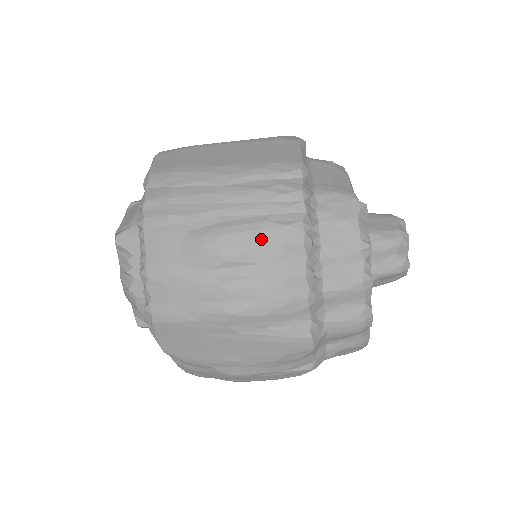
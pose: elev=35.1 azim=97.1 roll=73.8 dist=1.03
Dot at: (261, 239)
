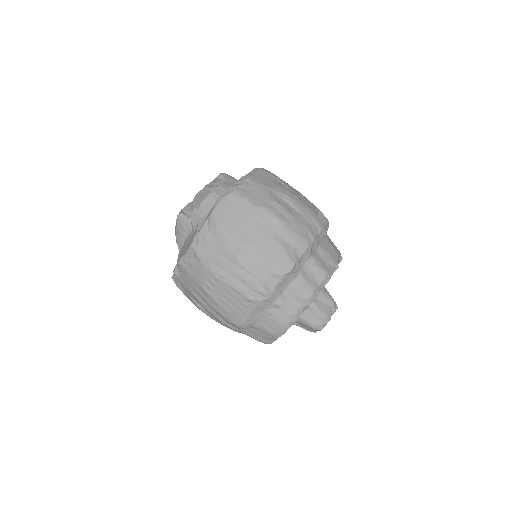
Dot at: (309, 210)
